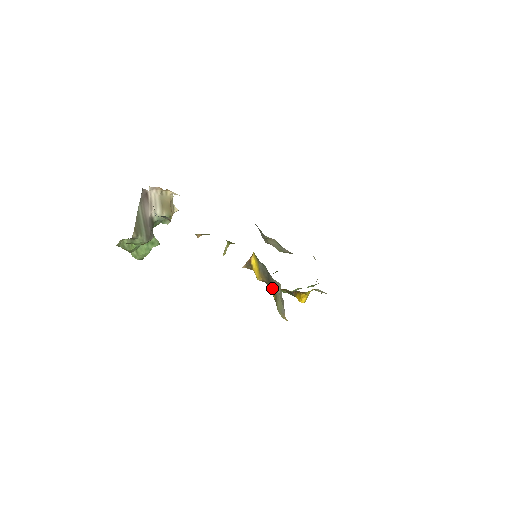
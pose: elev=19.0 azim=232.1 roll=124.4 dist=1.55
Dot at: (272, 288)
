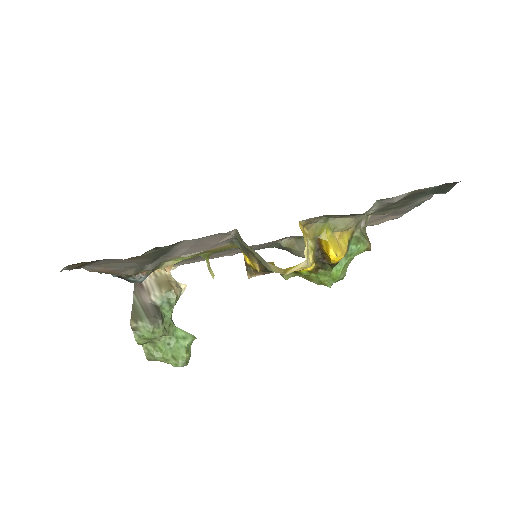
Dot at: occluded
